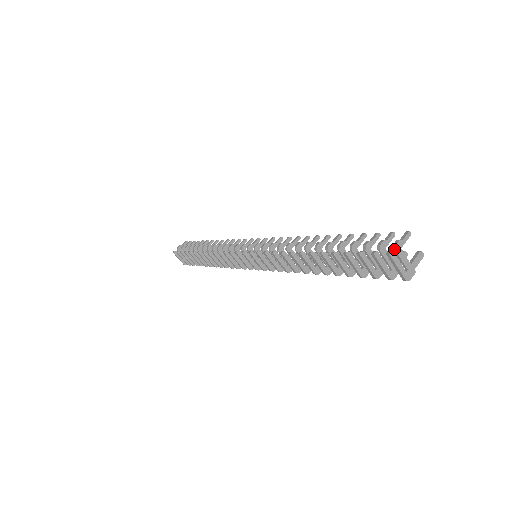
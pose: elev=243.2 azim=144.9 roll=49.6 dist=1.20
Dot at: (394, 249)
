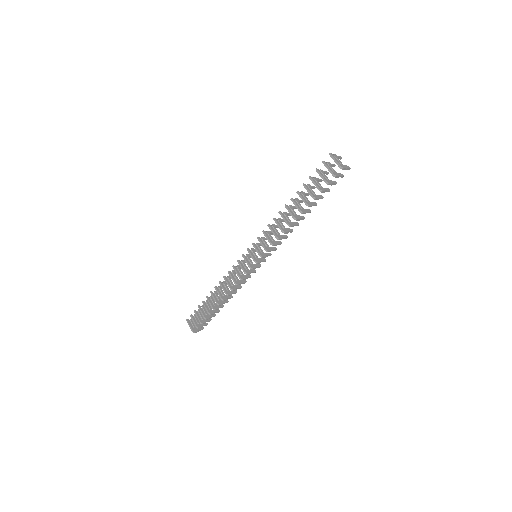
Dot at: (333, 155)
